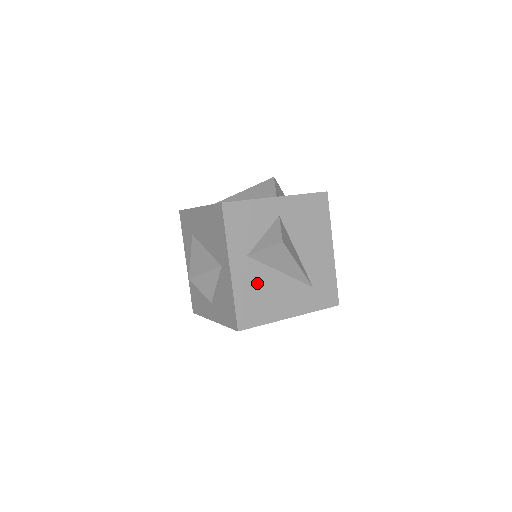
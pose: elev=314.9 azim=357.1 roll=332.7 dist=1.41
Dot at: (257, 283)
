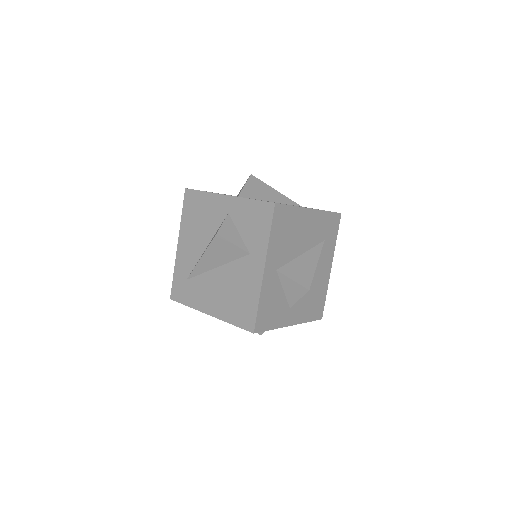
Dot at: (306, 299)
